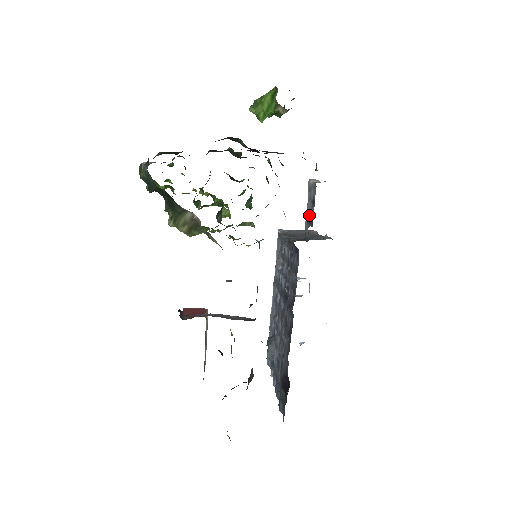
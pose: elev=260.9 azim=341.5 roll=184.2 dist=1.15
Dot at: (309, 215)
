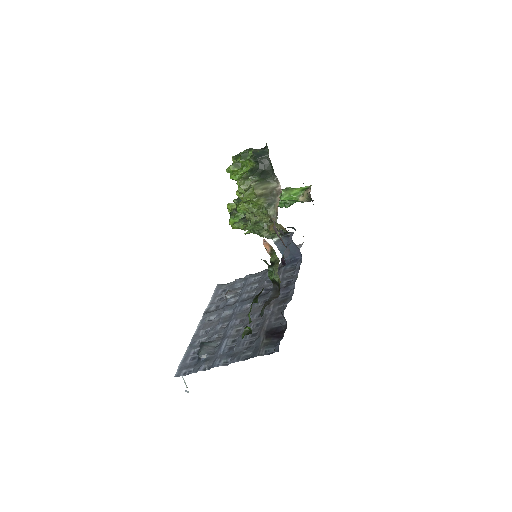
Dot at: occluded
